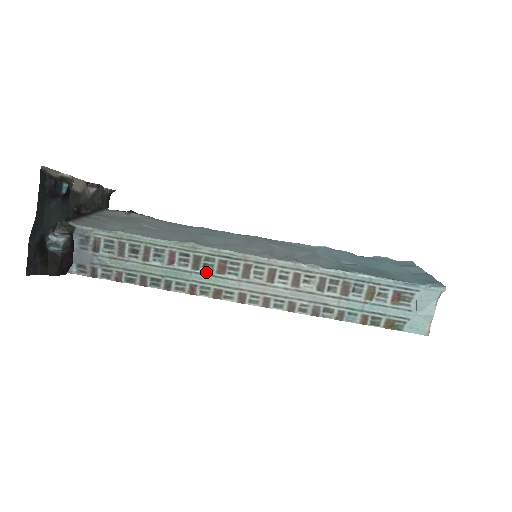
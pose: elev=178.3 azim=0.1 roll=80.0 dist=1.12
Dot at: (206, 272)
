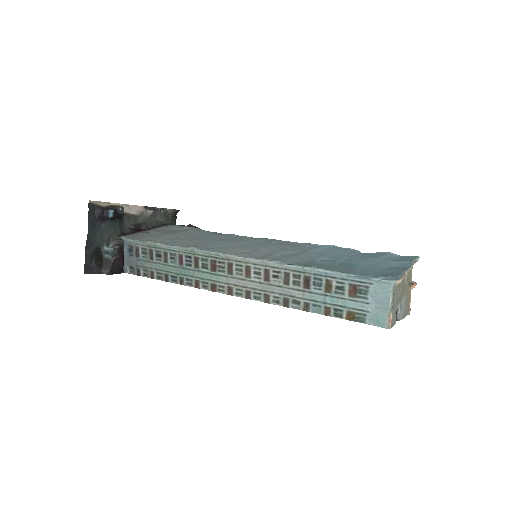
Dot at: (204, 270)
